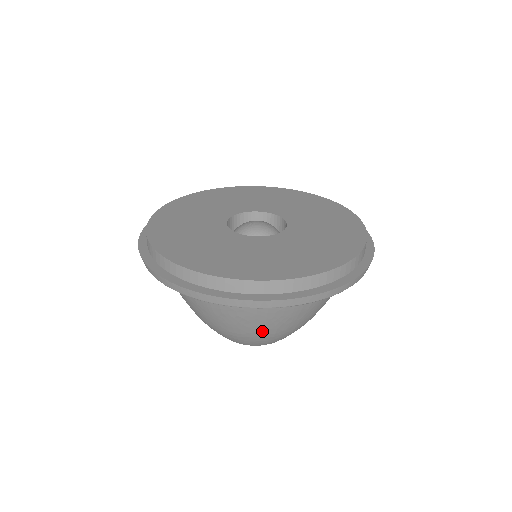
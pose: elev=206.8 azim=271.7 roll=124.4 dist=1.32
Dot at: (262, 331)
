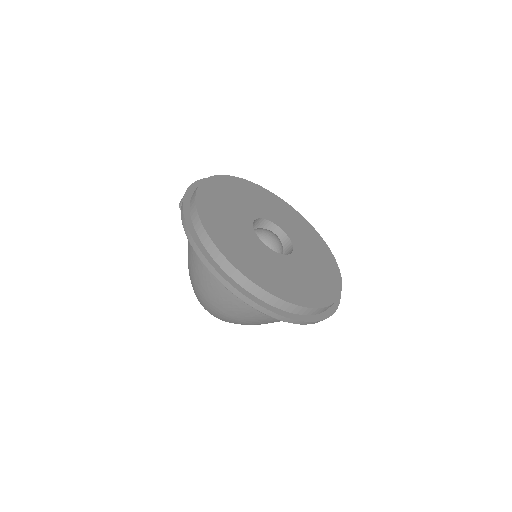
Dot at: (242, 319)
